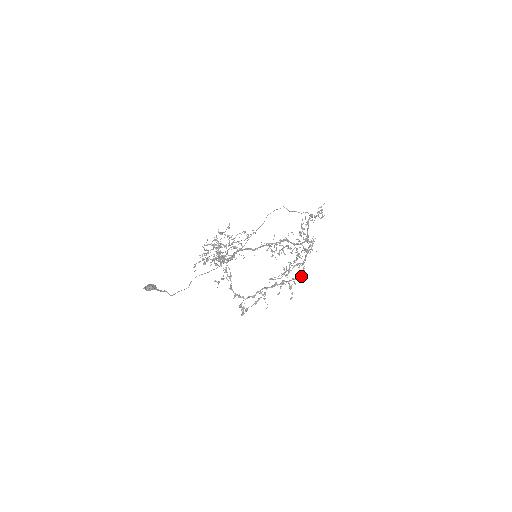
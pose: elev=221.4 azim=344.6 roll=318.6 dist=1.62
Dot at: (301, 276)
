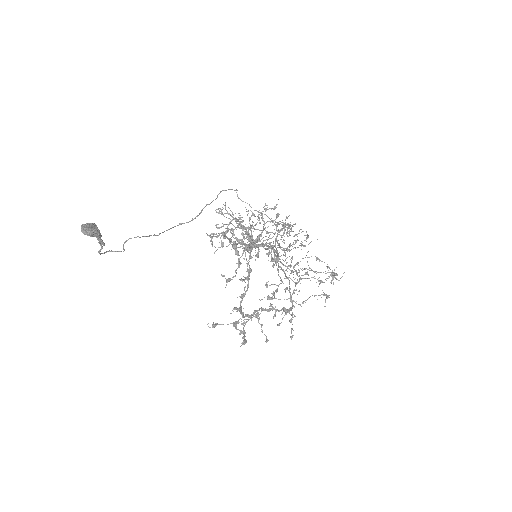
Dot at: (293, 306)
